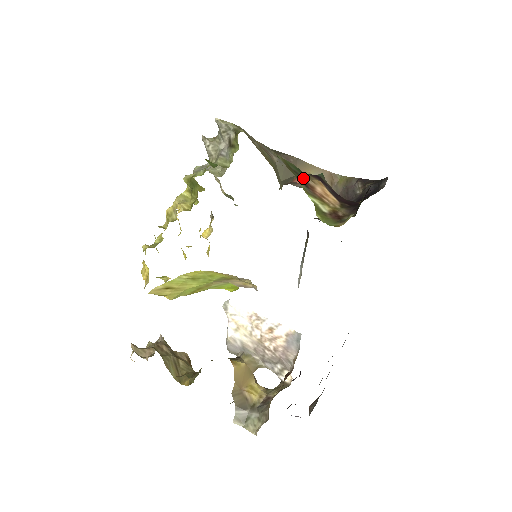
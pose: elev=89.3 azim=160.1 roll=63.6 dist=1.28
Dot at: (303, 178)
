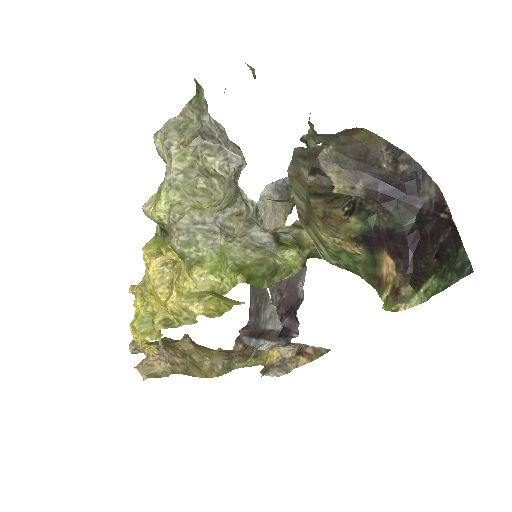
Dot at: (379, 278)
